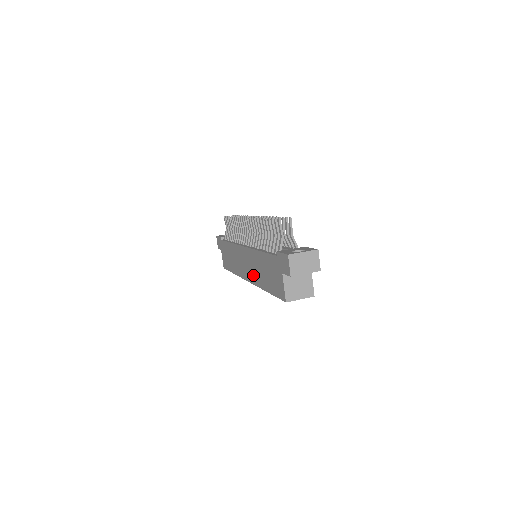
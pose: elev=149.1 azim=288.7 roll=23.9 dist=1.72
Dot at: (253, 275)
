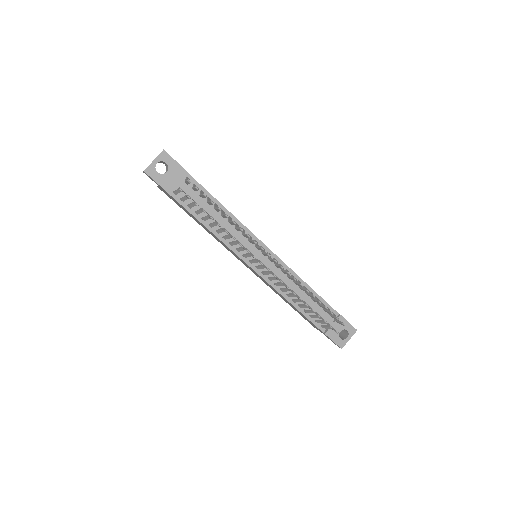
Dot at: occluded
